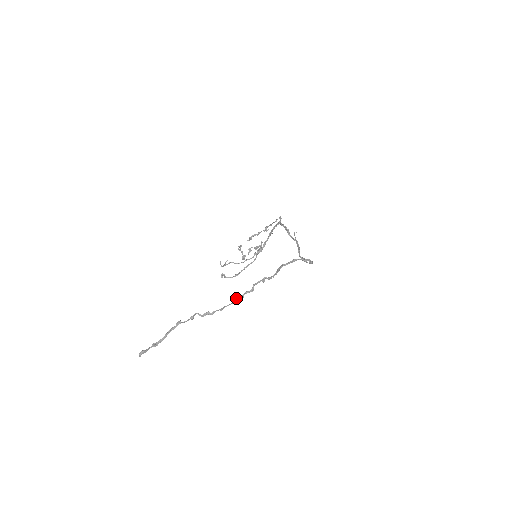
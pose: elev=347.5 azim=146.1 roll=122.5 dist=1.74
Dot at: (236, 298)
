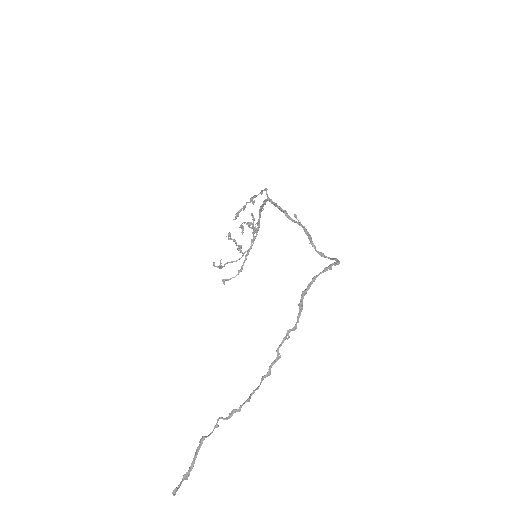
Dot at: (262, 377)
